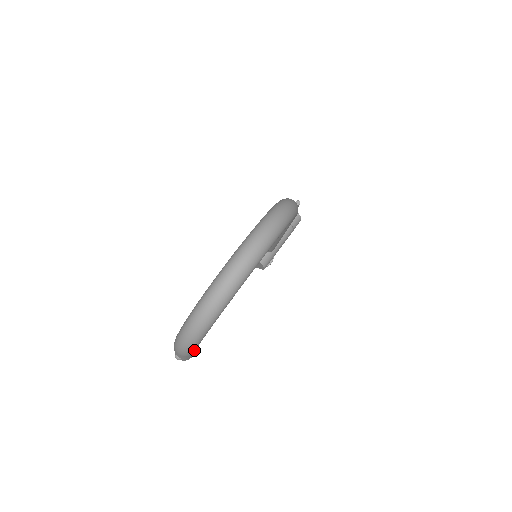
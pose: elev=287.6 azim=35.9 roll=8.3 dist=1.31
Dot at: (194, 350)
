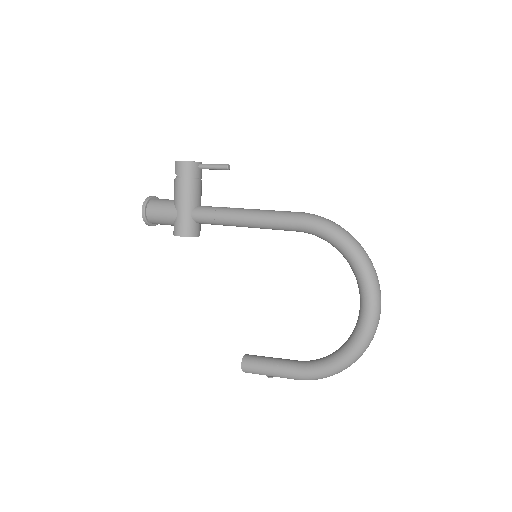
Dot at: occluded
